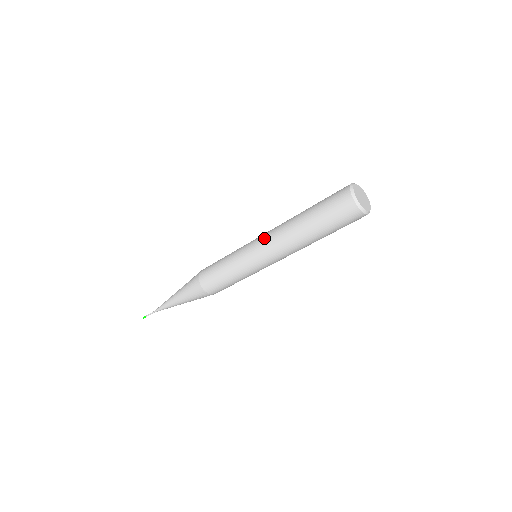
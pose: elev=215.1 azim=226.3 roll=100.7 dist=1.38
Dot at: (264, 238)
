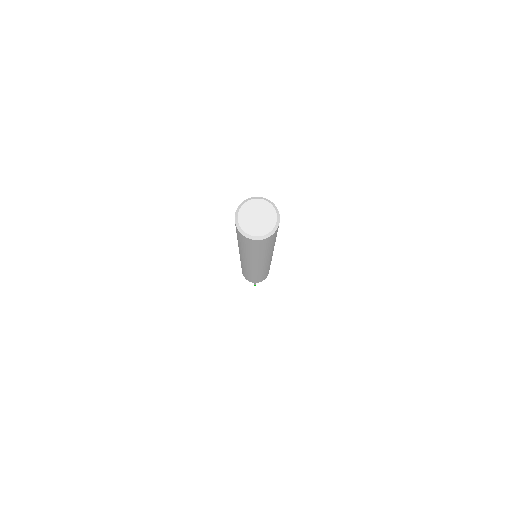
Dot at: occluded
